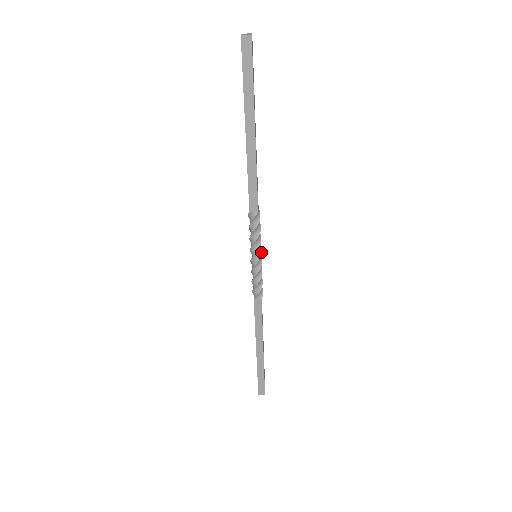
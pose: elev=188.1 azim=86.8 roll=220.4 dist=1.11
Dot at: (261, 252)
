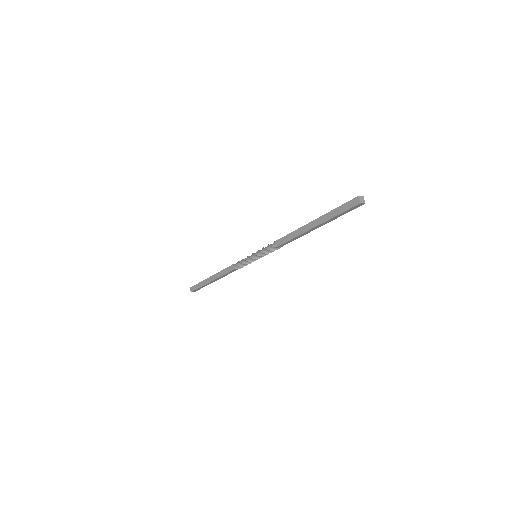
Dot at: occluded
